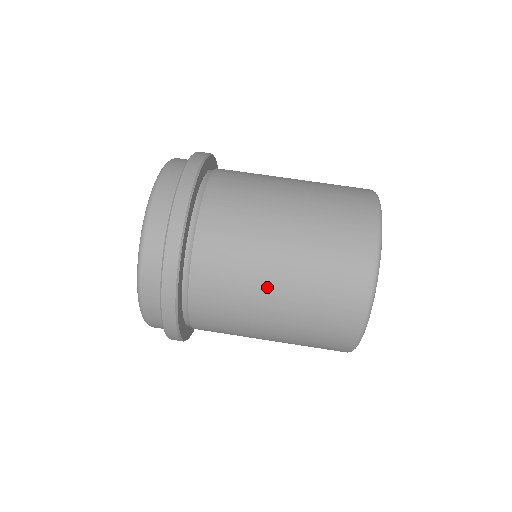
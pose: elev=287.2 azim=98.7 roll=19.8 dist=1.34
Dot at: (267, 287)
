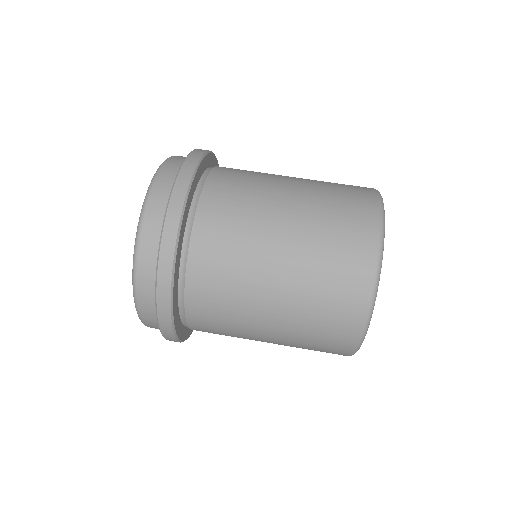
Dot at: (263, 301)
